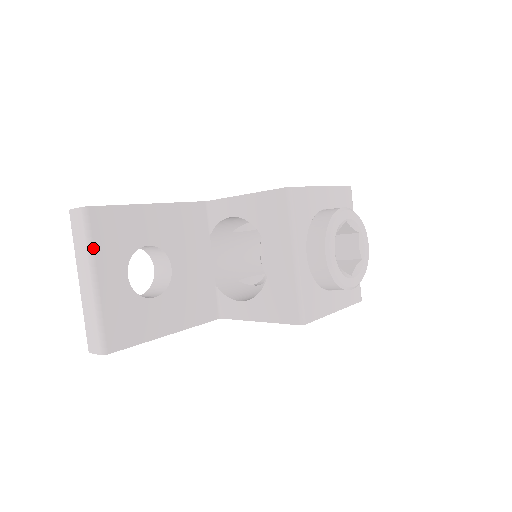
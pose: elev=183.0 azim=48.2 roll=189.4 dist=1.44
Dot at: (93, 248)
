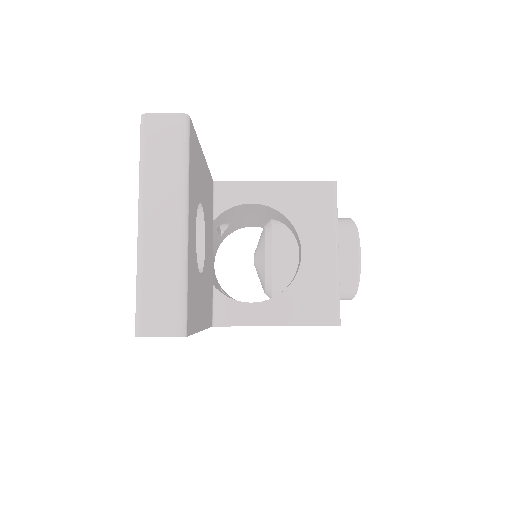
Dot at: (189, 174)
